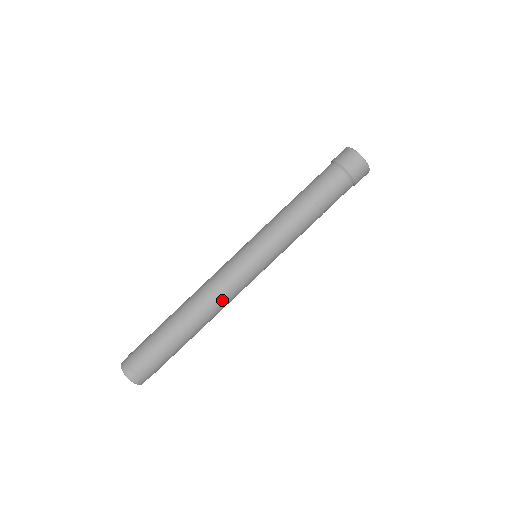
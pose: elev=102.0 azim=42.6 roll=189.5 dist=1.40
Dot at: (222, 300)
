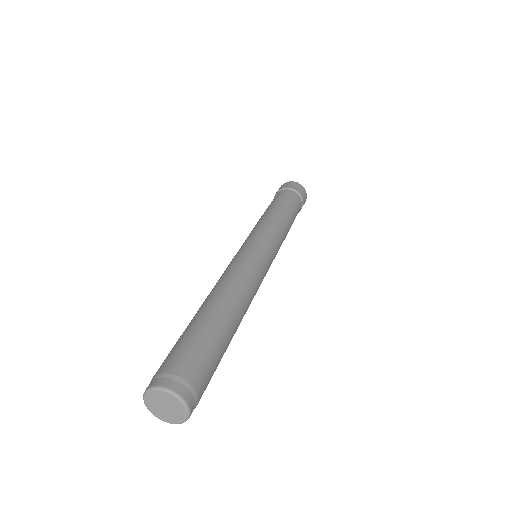
Dot at: (247, 280)
